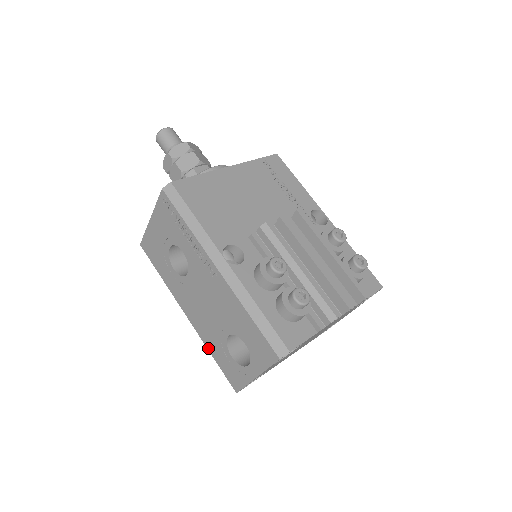
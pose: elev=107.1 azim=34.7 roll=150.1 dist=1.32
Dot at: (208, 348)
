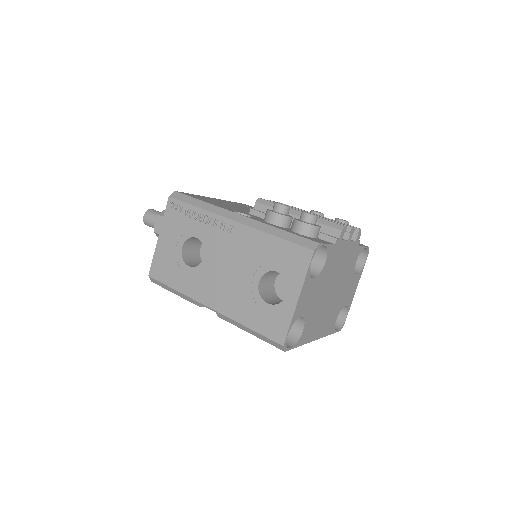
Dot at: (240, 322)
